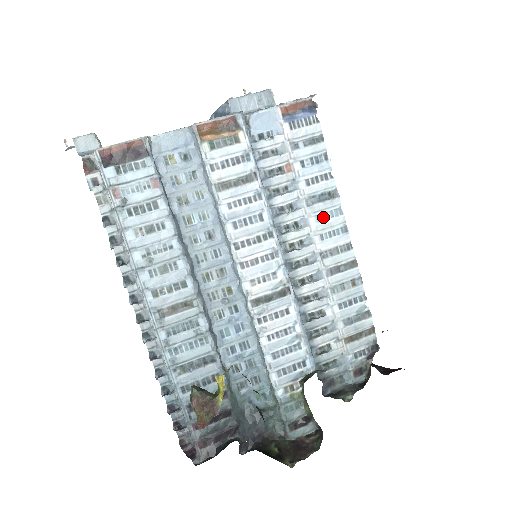
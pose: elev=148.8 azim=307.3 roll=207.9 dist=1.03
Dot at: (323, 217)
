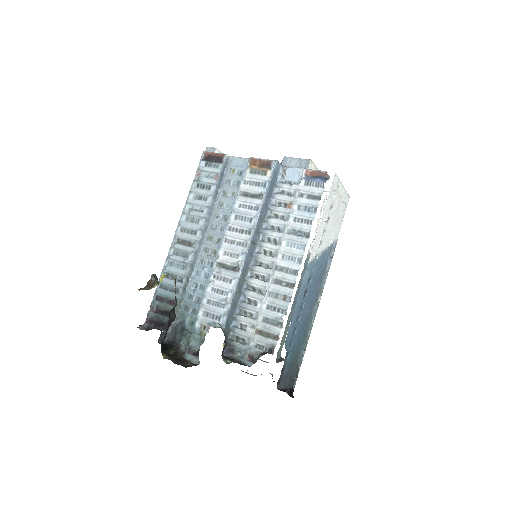
Dot at: (292, 245)
